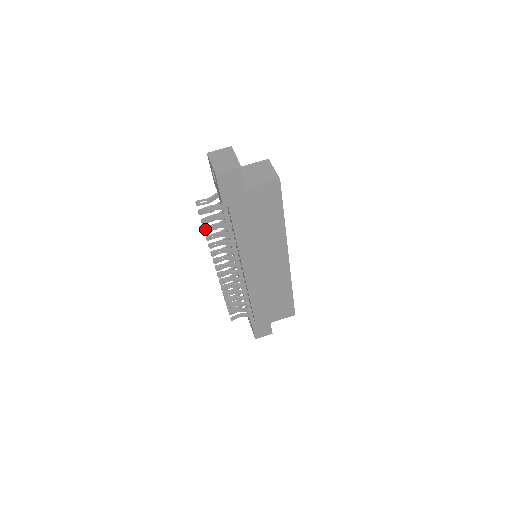
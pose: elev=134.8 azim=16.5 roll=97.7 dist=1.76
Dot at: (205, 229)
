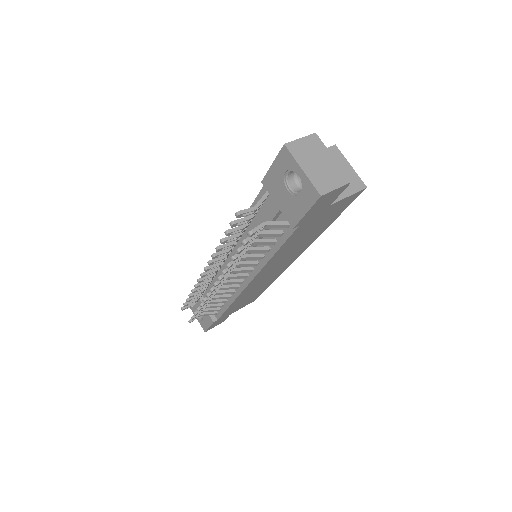
Dot at: (240, 250)
